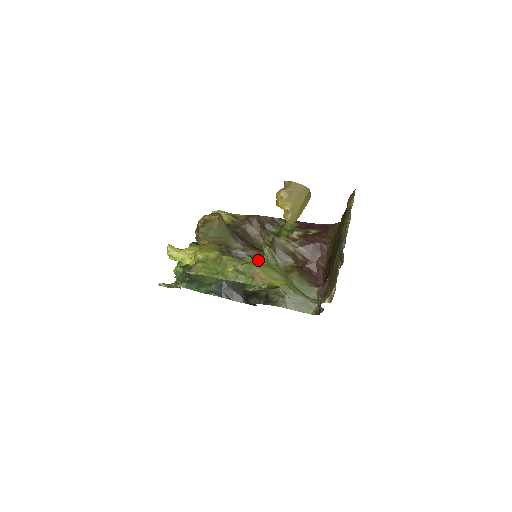
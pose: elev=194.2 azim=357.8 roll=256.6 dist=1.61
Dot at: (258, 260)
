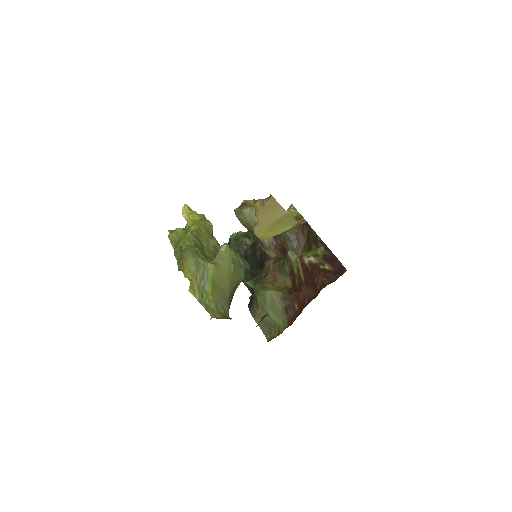
Dot at: (270, 264)
